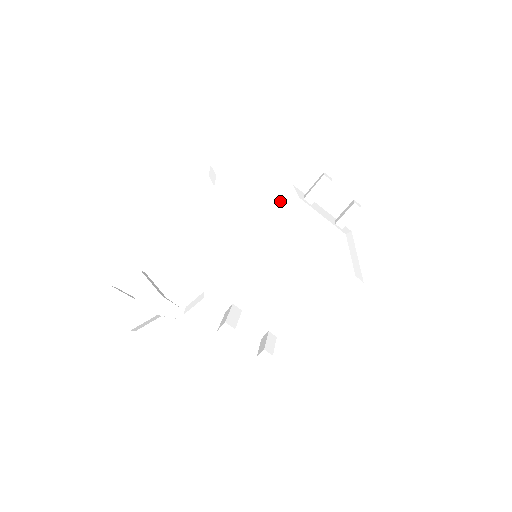
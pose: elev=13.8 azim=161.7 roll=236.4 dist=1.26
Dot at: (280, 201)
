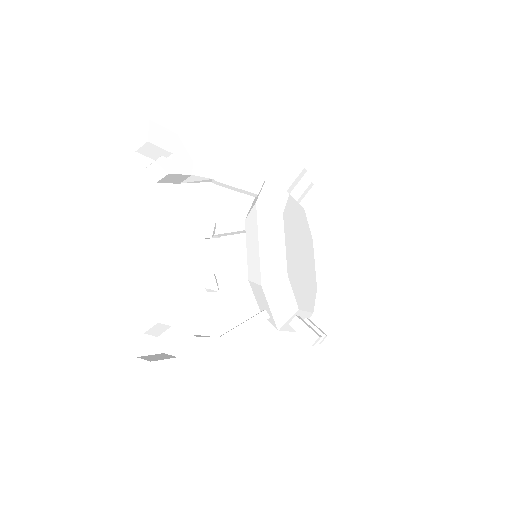
Dot at: (287, 205)
